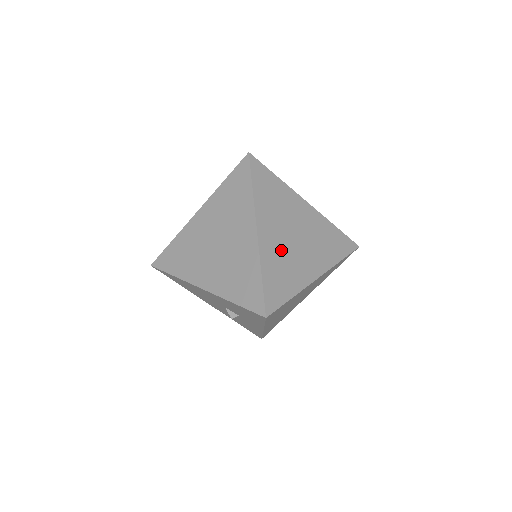
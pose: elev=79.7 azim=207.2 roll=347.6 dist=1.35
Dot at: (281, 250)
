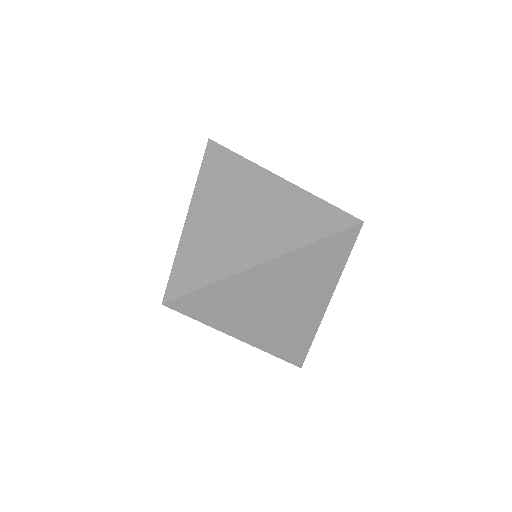
Dot at: occluded
